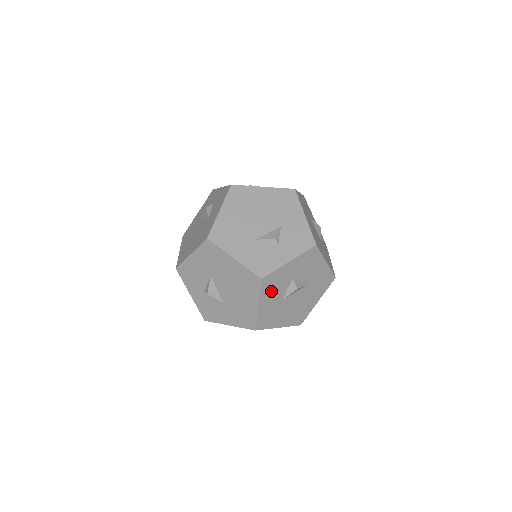
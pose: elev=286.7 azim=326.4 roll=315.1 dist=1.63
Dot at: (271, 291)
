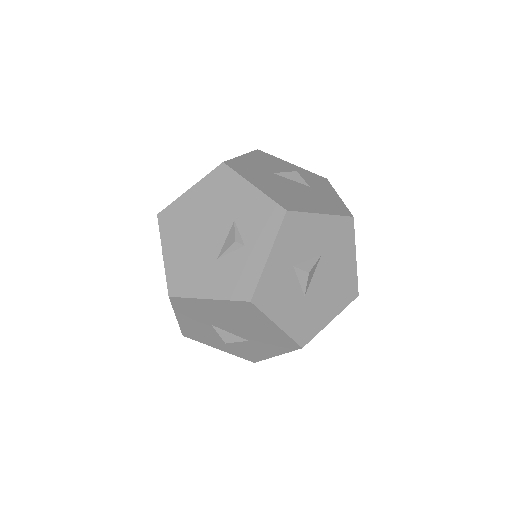
Dot at: (278, 301)
